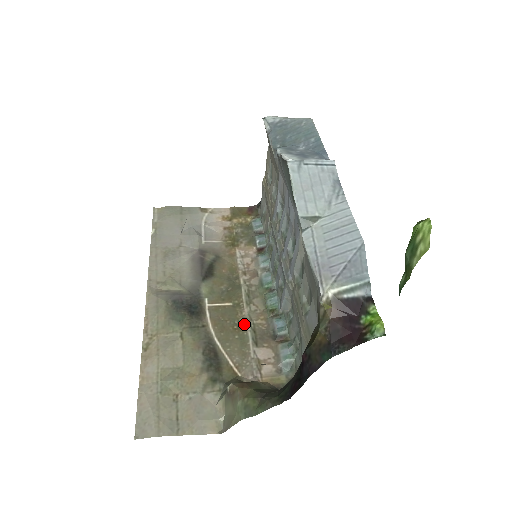
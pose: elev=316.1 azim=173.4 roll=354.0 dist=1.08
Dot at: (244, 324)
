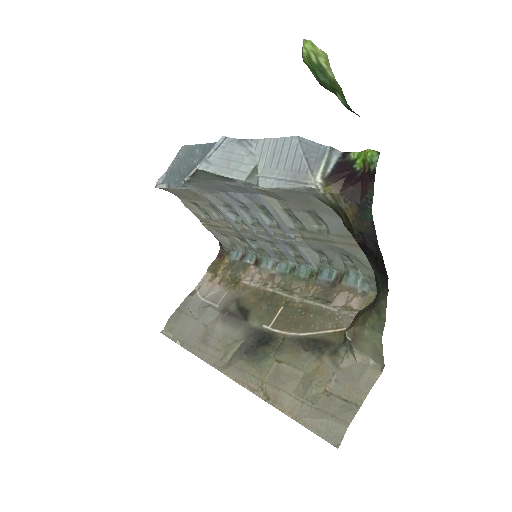
Dot at: (306, 305)
